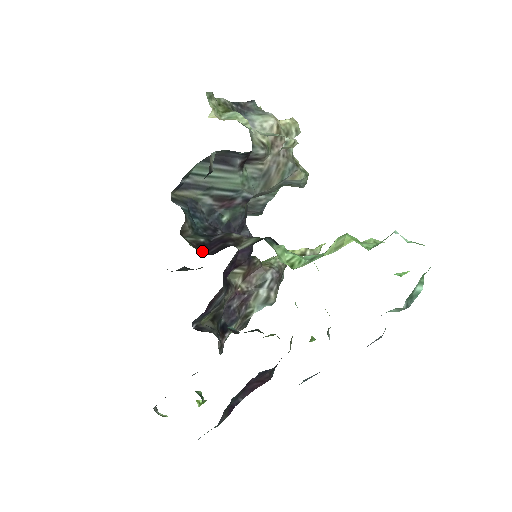
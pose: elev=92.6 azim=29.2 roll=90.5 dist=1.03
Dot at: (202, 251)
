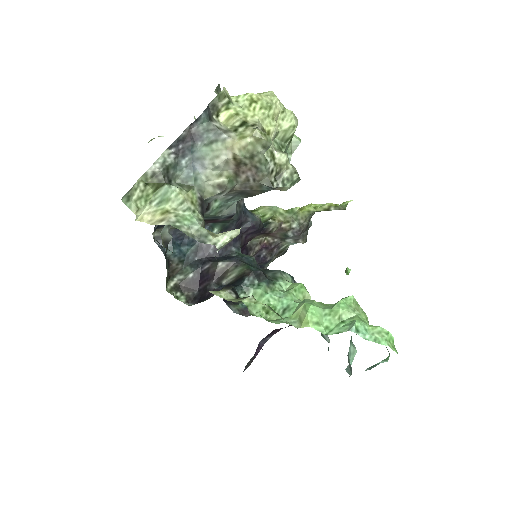
Dot at: (190, 294)
